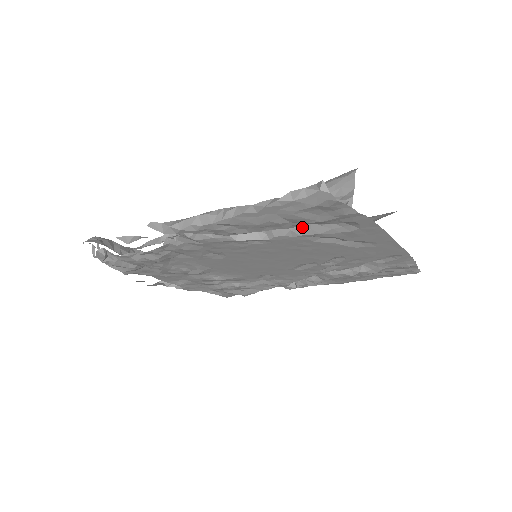
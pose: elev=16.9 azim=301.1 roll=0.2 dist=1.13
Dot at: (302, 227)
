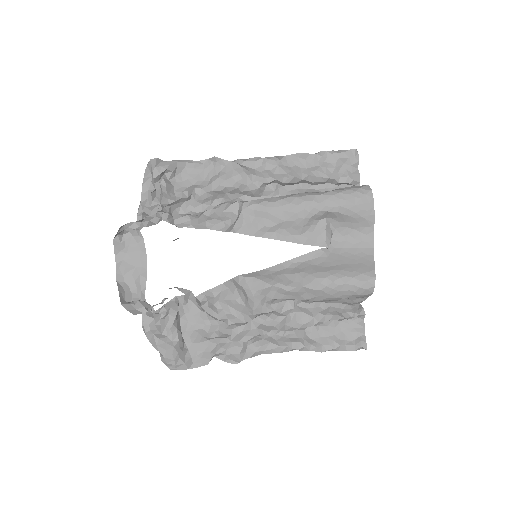
Dot at: occluded
